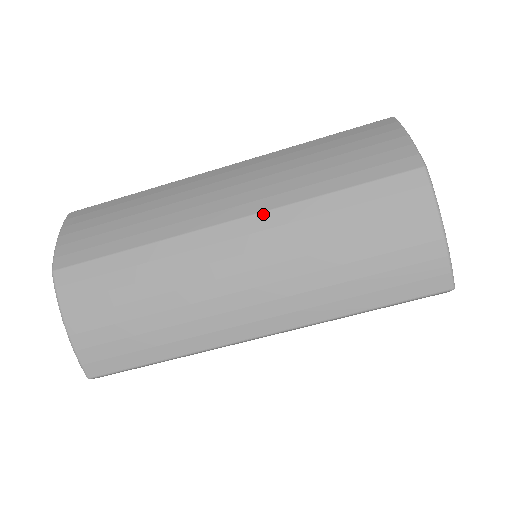
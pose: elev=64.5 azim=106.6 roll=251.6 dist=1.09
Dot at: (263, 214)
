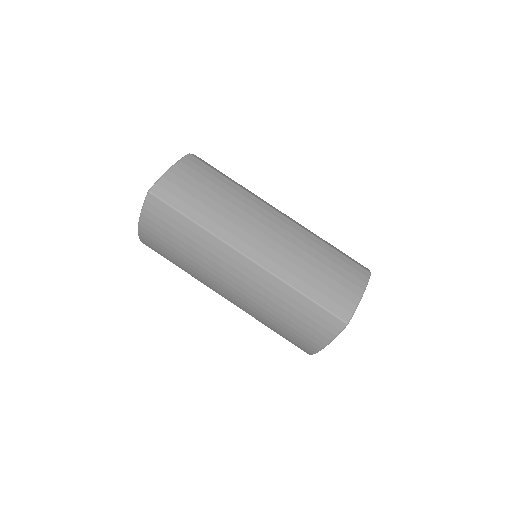
Dot at: (295, 224)
